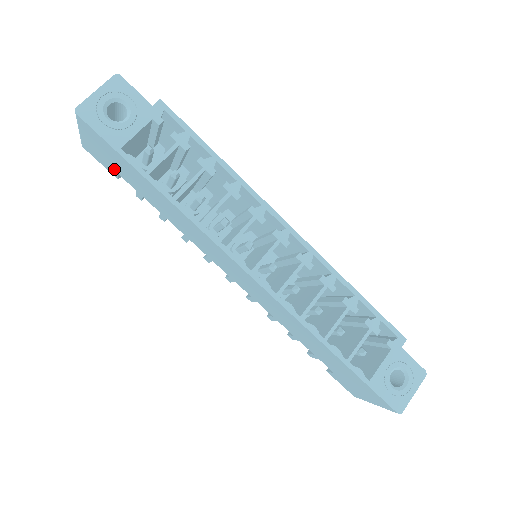
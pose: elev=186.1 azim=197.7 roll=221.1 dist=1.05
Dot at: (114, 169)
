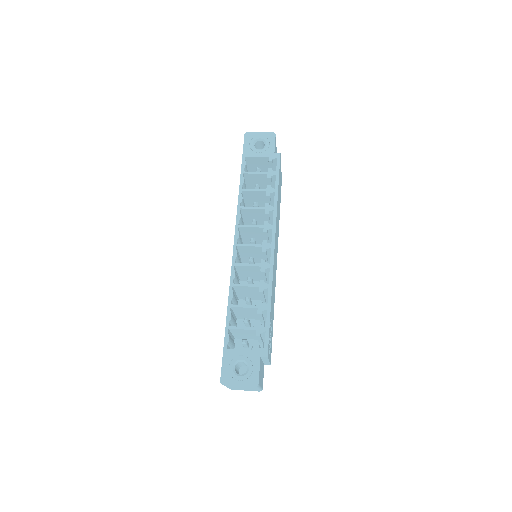
Dot at: occluded
